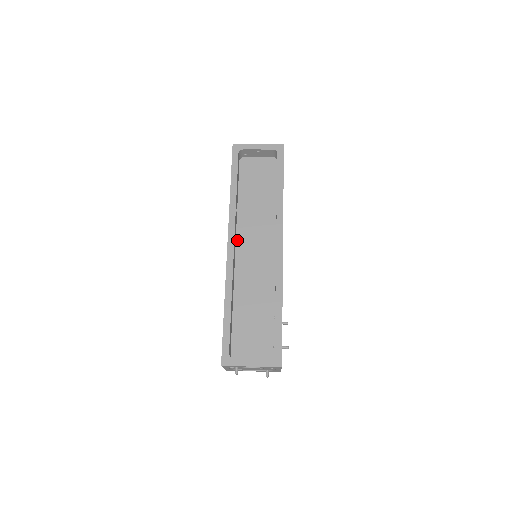
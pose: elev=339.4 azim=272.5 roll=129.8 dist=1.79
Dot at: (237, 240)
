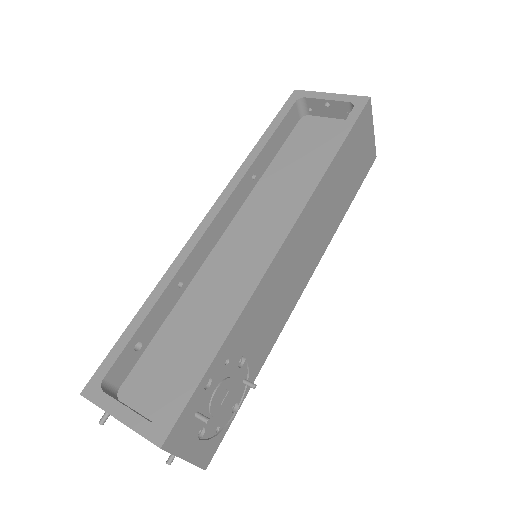
Dot at: (234, 220)
